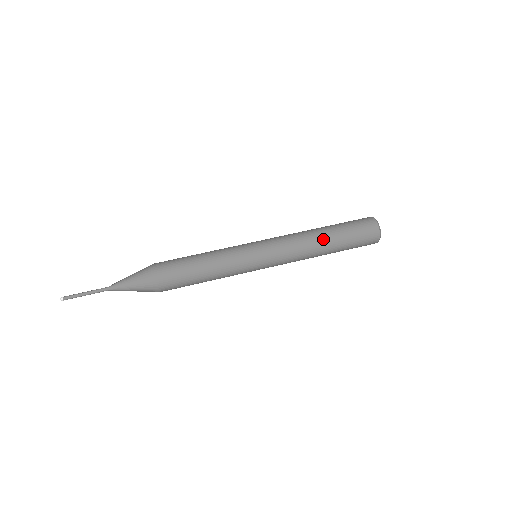
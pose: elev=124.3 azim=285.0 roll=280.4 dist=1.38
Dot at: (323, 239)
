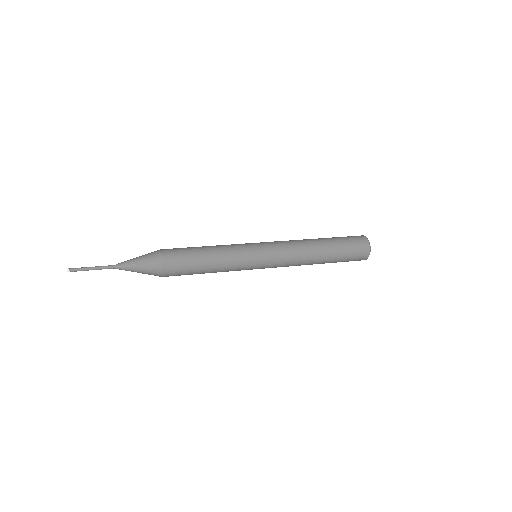
Dot at: (316, 240)
